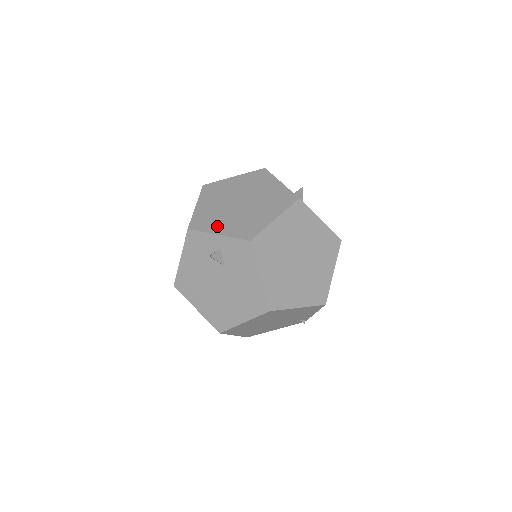
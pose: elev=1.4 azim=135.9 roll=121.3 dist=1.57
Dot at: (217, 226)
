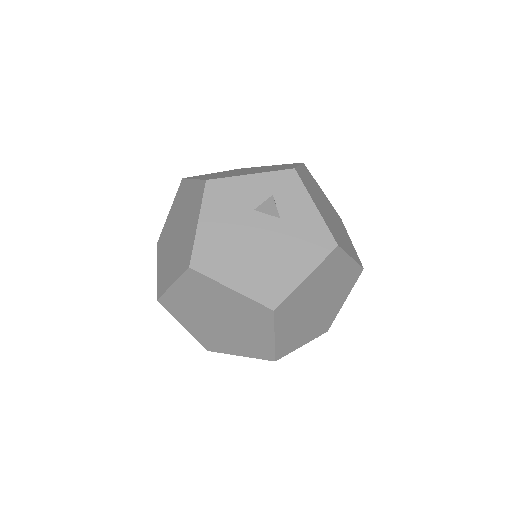
Dot at: (160, 258)
